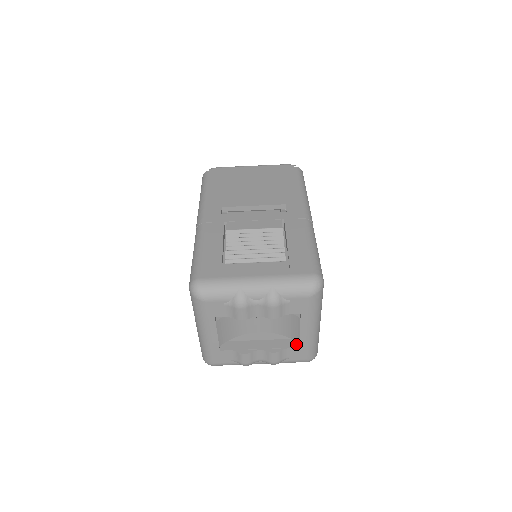
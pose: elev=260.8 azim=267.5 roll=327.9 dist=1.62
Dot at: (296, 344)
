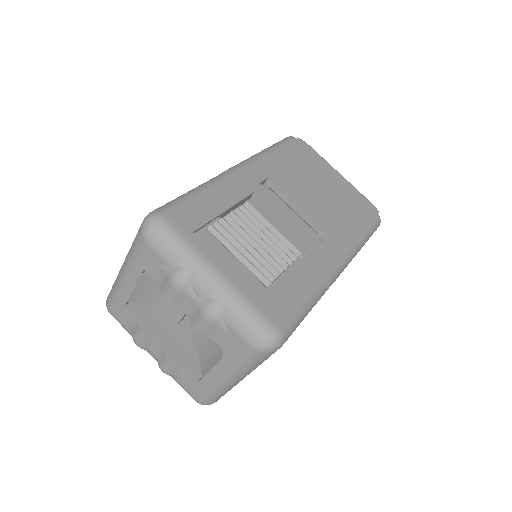
Dot at: (200, 375)
